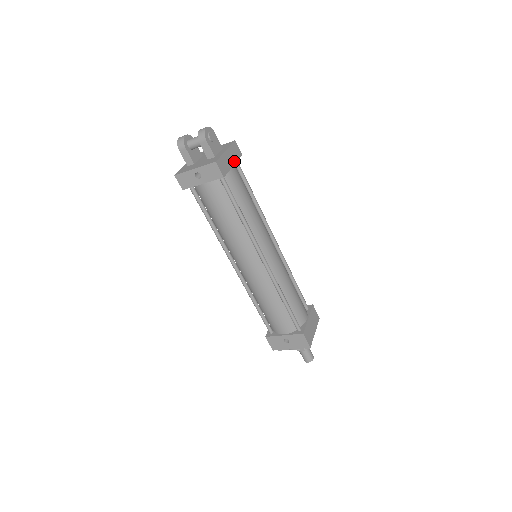
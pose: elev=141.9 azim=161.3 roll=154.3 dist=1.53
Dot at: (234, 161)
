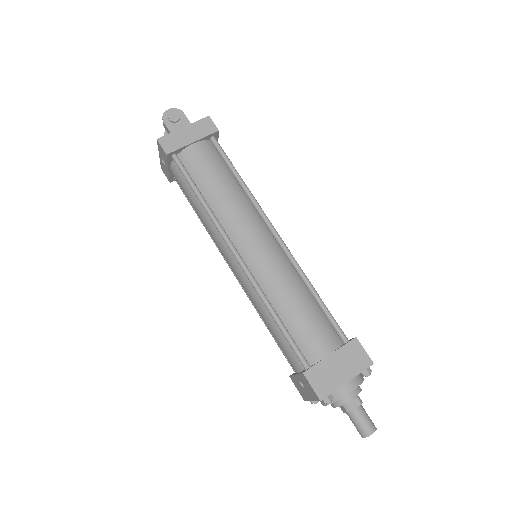
Dot at: (197, 137)
